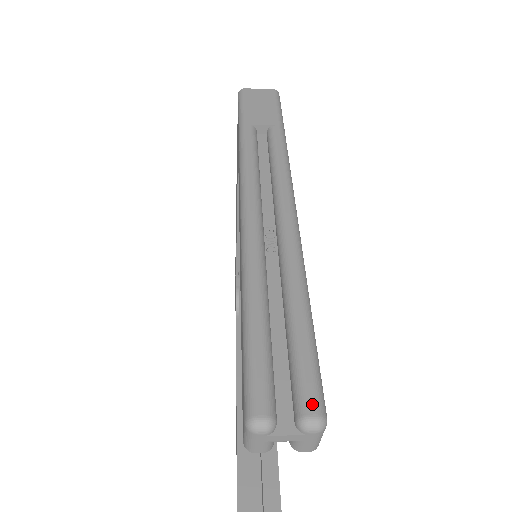
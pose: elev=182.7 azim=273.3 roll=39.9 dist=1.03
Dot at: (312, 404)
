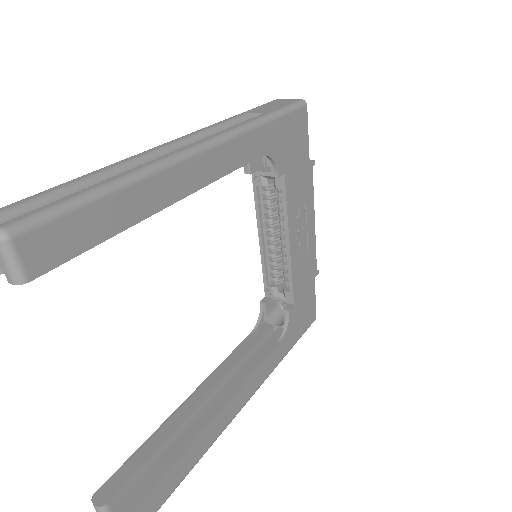
Dot at: (10, 222)
